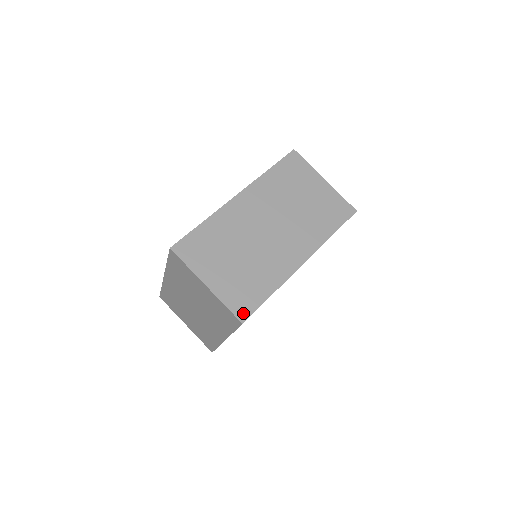
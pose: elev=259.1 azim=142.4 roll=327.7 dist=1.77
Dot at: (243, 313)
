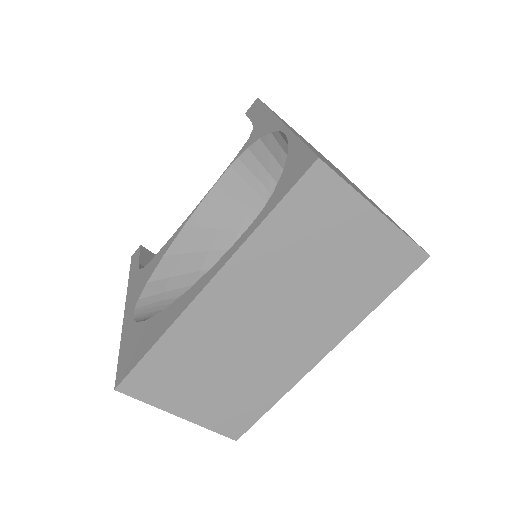
Dot at: (236, 432)
